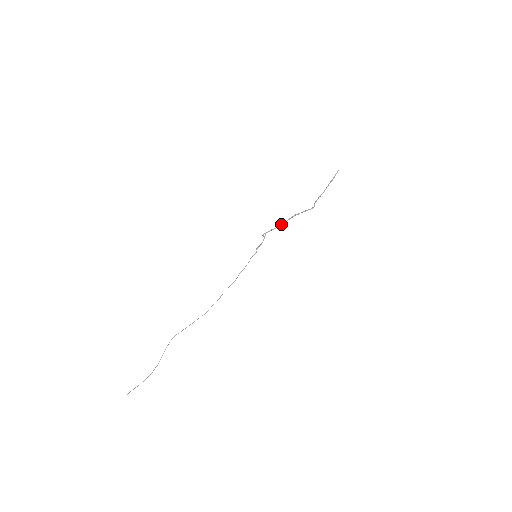
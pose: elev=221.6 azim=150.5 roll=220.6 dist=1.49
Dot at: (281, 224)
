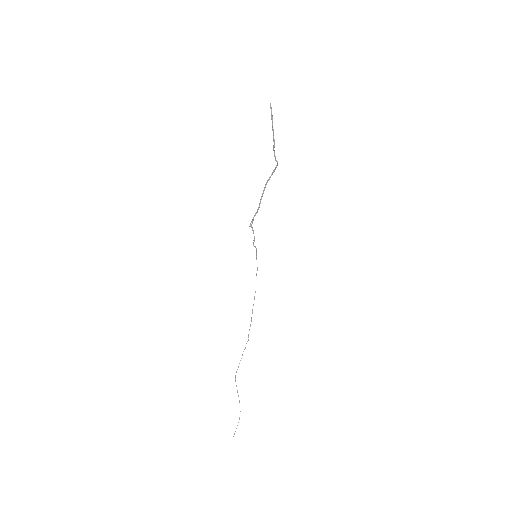
Dot at: (259, 204)
